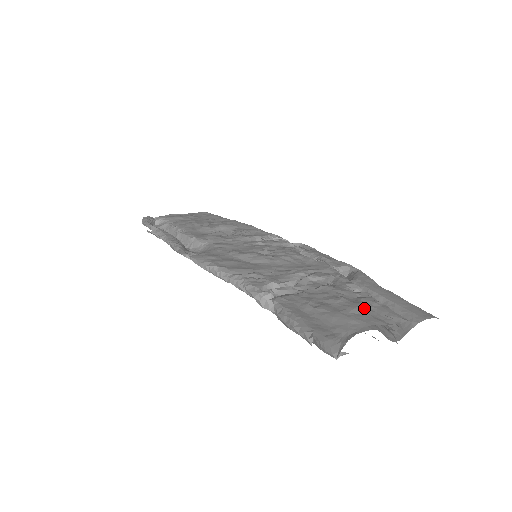
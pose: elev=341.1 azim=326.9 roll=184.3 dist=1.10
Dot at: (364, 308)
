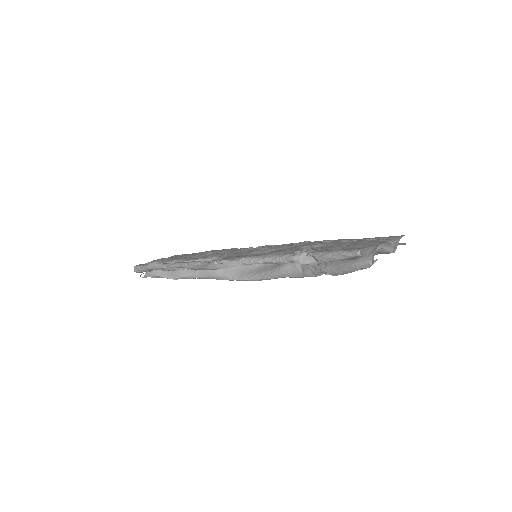
Dot at: (366, 241)
